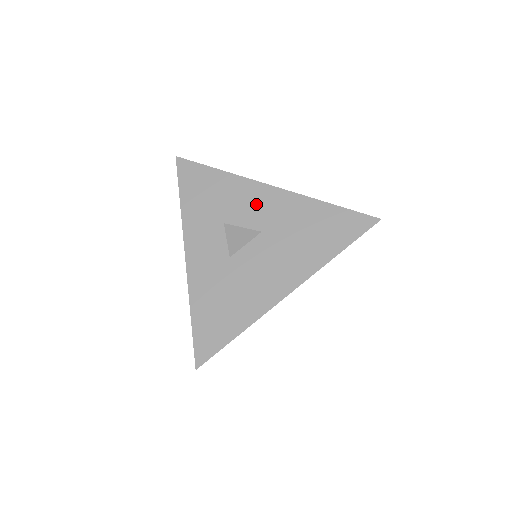
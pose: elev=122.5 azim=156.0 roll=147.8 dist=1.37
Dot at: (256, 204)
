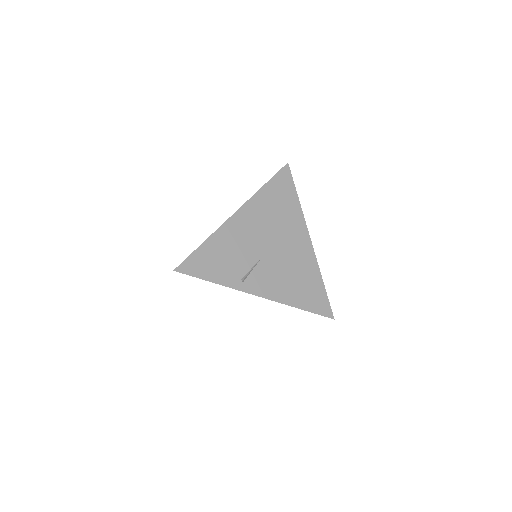
Dot at: occluded
